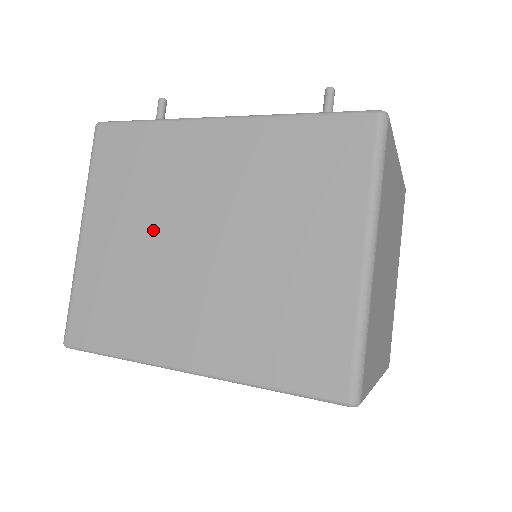
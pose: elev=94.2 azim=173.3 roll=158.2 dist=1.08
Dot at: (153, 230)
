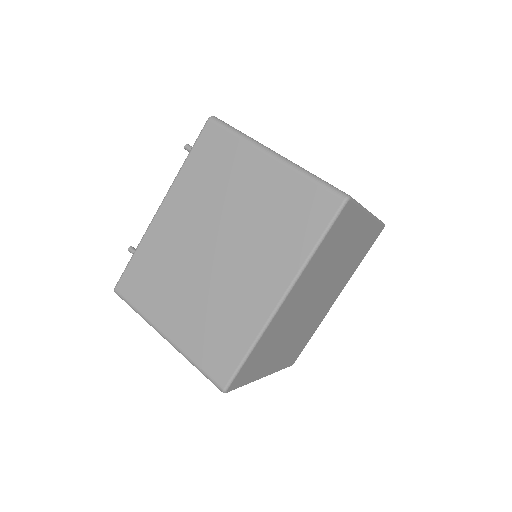
Dot at: (192, 281)
